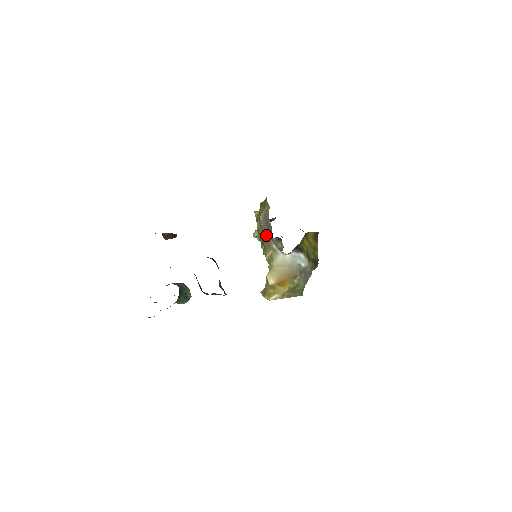
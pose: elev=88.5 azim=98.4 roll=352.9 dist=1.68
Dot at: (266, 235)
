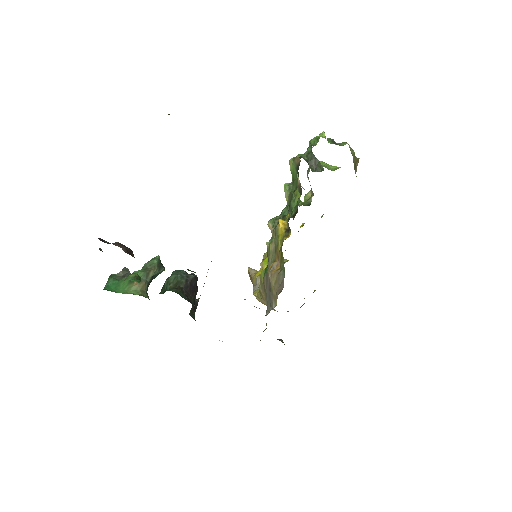
Dot at: (266, 289)
